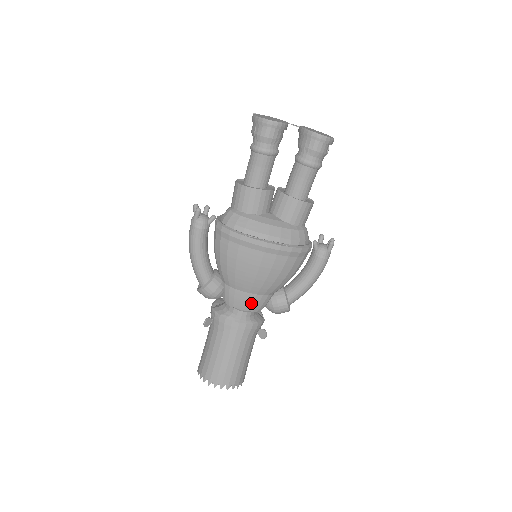
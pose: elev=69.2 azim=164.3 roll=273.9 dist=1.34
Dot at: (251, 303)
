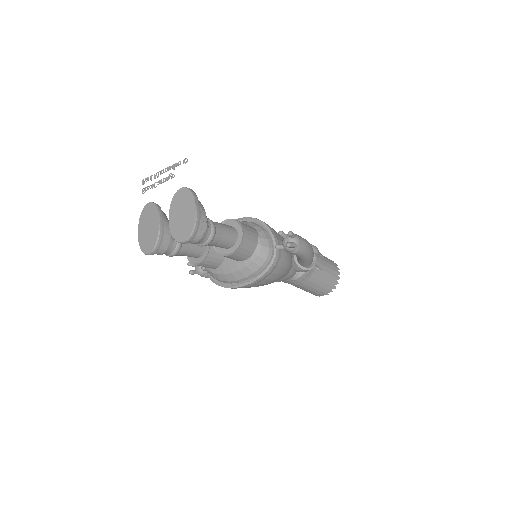
Dot at: (282, 280)
